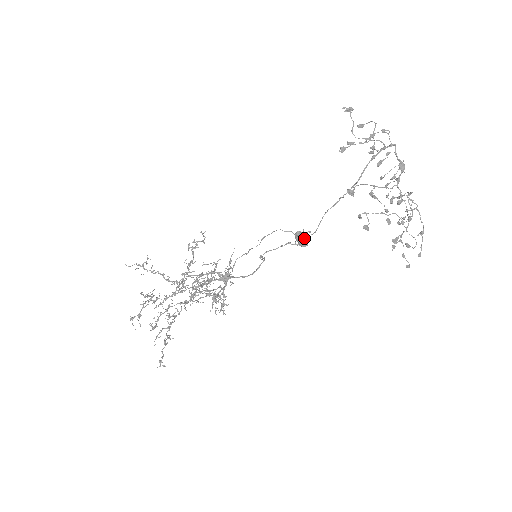
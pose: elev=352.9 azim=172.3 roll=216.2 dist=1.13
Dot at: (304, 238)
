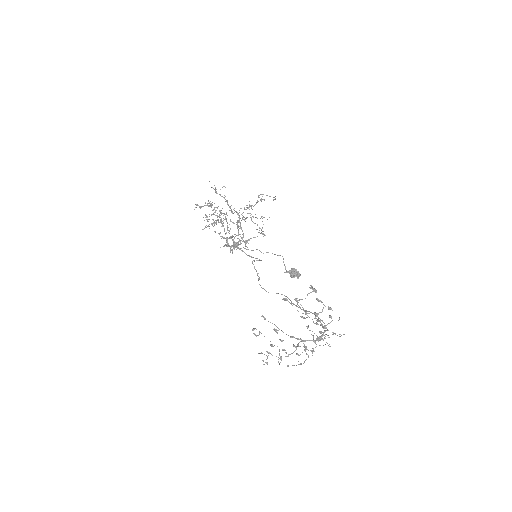
Dot at: (291, 277)
